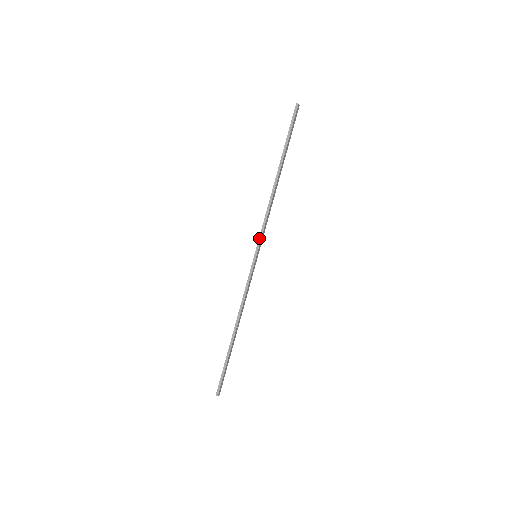
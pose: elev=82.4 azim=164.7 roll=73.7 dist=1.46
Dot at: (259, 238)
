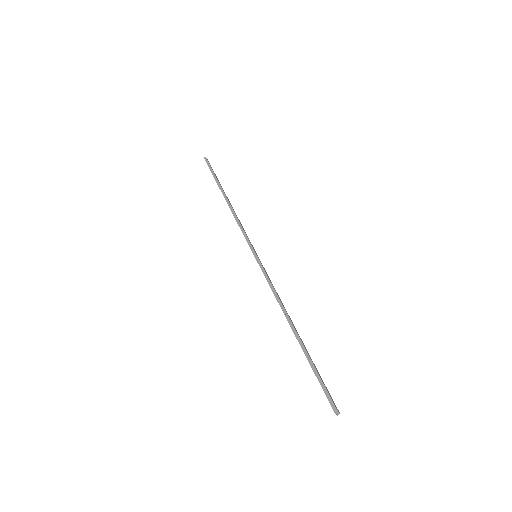
Dot at: occluded
